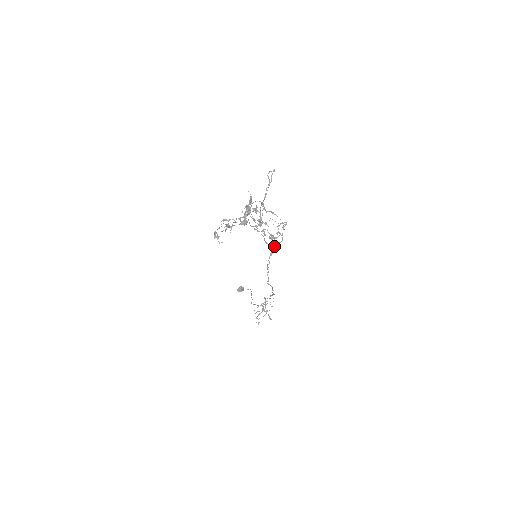
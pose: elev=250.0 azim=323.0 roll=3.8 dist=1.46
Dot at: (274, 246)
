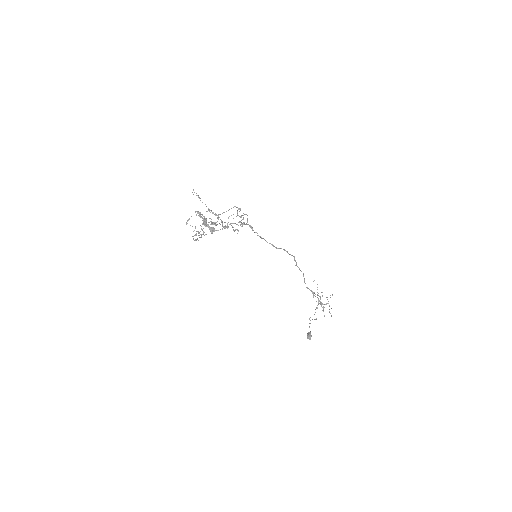
Dot at: occluded
